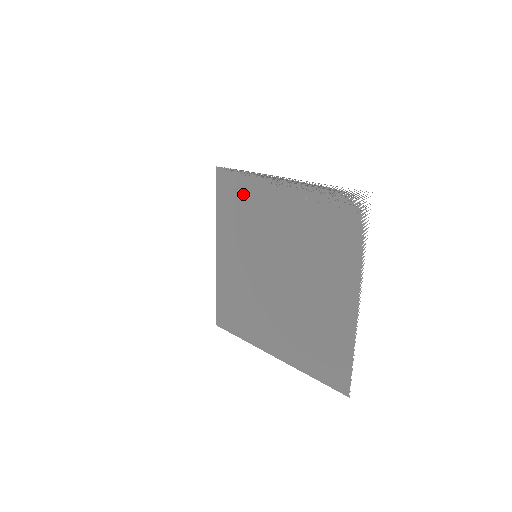
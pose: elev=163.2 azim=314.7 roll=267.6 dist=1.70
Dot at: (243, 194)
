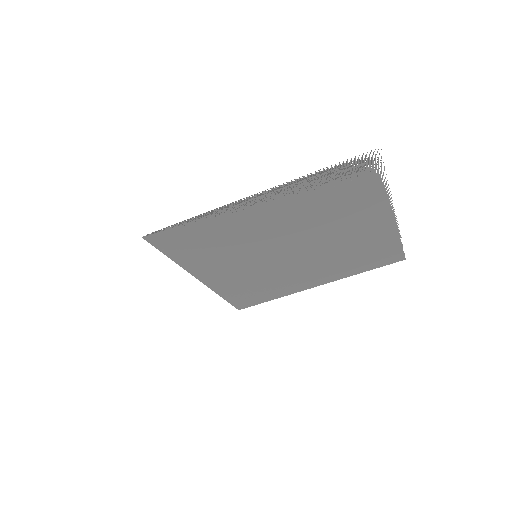
Dot at: (204, 233)
